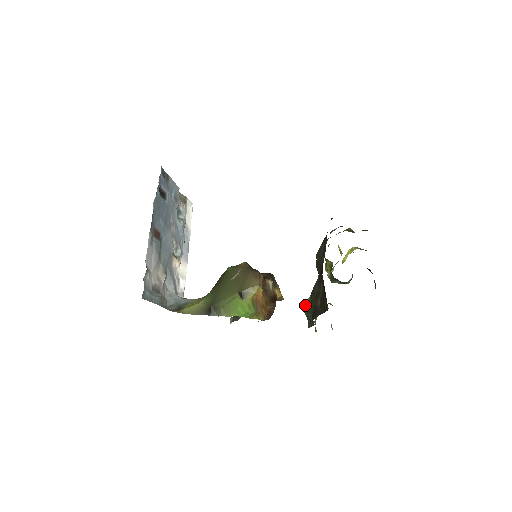
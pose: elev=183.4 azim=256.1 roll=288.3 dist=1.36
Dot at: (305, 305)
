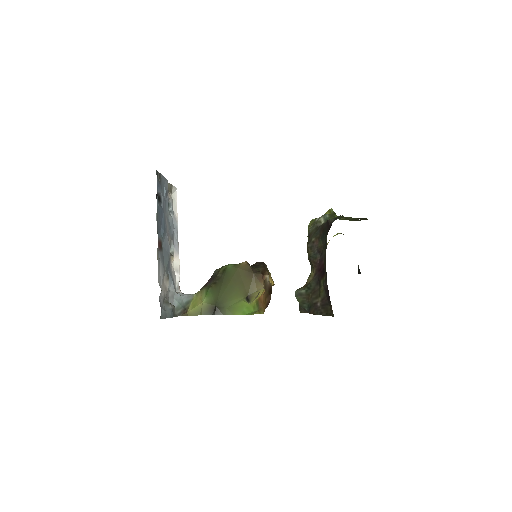
Dot at: (299, 295)
